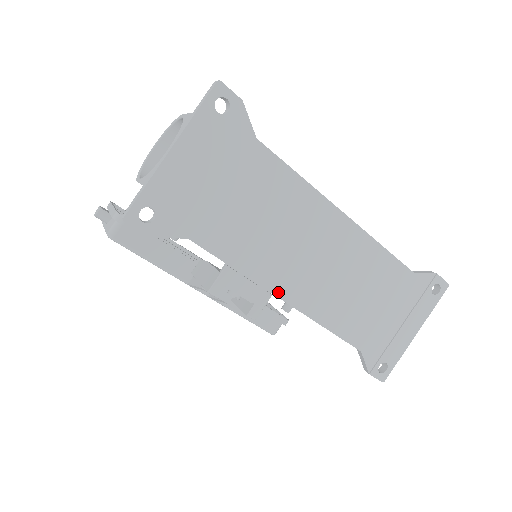
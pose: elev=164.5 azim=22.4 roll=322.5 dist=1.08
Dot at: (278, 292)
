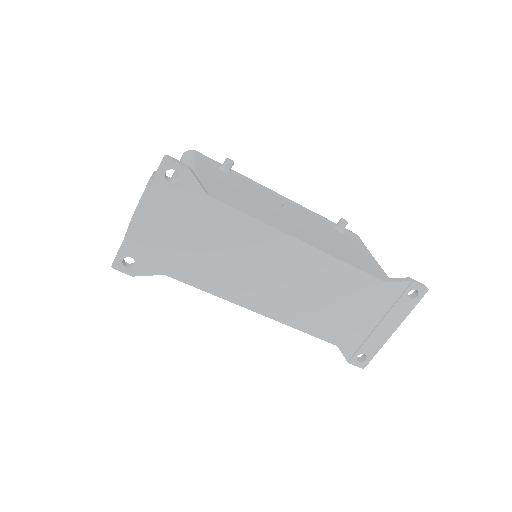
Dot at: (249, 306)
